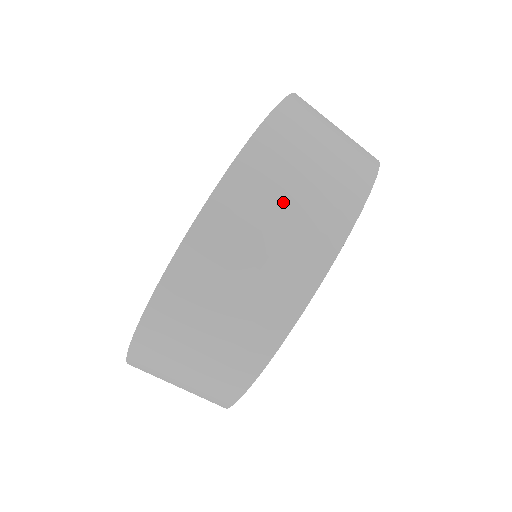
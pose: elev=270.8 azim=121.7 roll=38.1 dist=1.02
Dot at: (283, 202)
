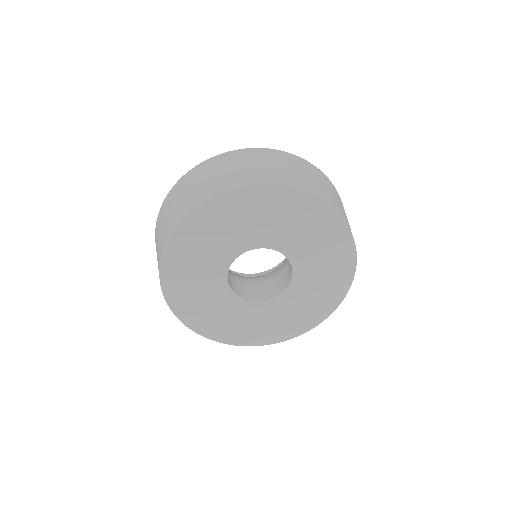
Dot at: occluded
